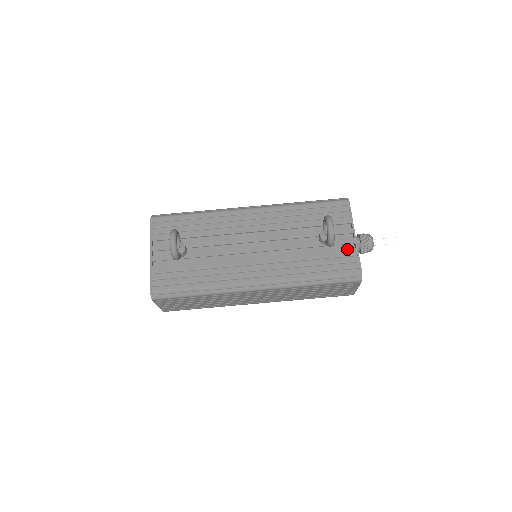
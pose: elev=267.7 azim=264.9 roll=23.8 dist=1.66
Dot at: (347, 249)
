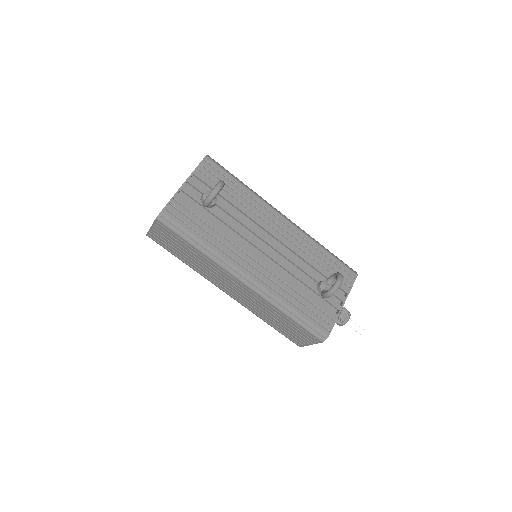
Dot at: (331, 310)
